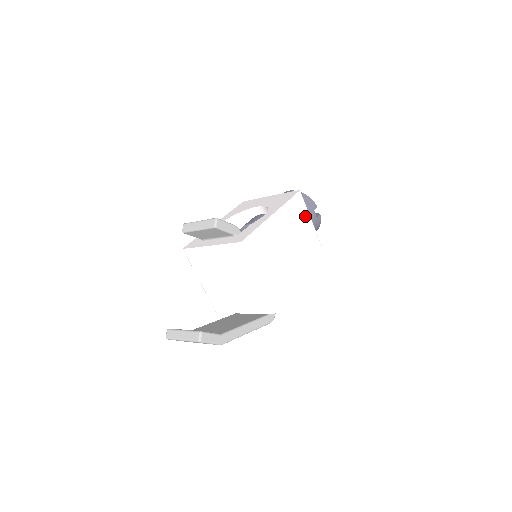
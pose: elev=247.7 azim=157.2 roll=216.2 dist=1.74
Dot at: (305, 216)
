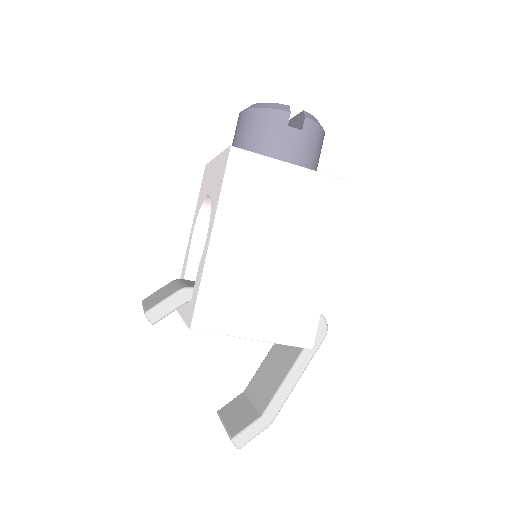
Dot at: (269, 172)
